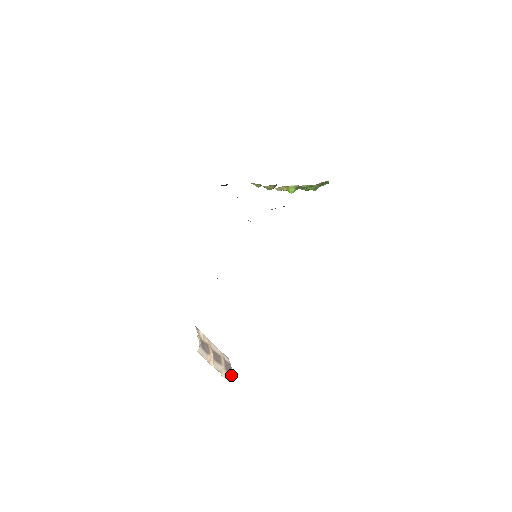
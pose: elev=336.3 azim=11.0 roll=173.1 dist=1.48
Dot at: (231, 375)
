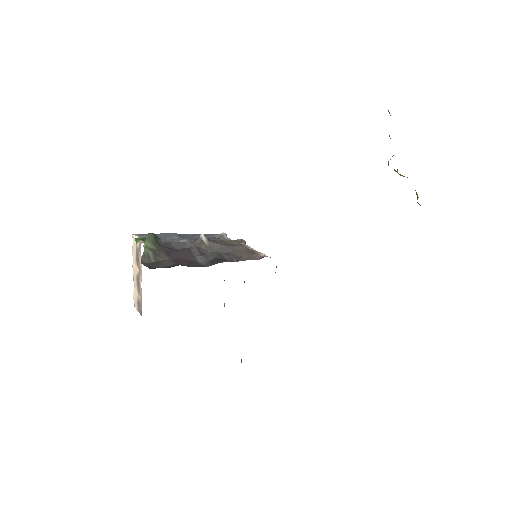
Dot at: (138, 311)
